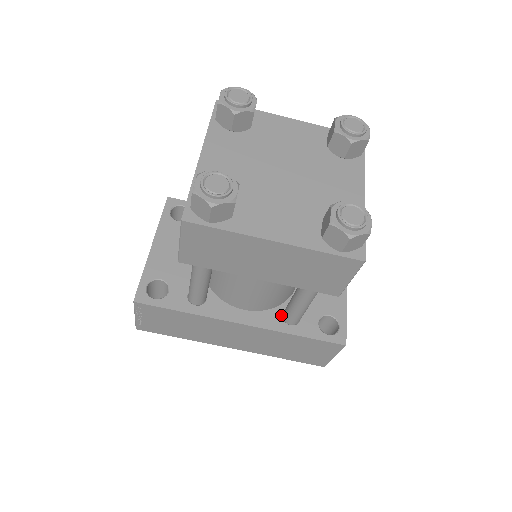
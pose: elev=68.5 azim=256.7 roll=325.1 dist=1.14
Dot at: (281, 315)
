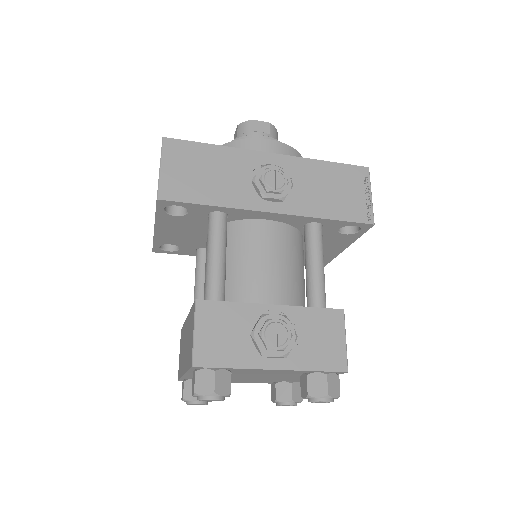
Dot at: occluded
